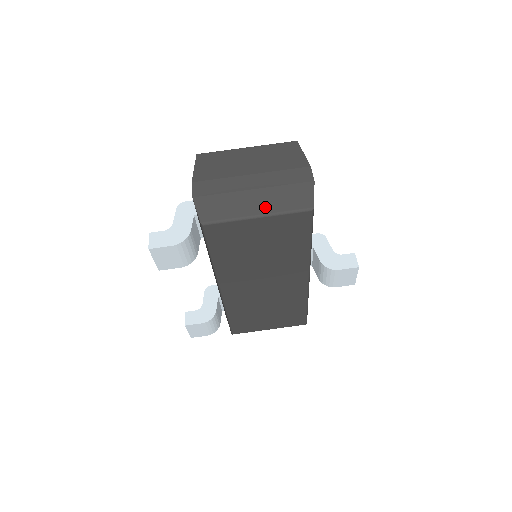
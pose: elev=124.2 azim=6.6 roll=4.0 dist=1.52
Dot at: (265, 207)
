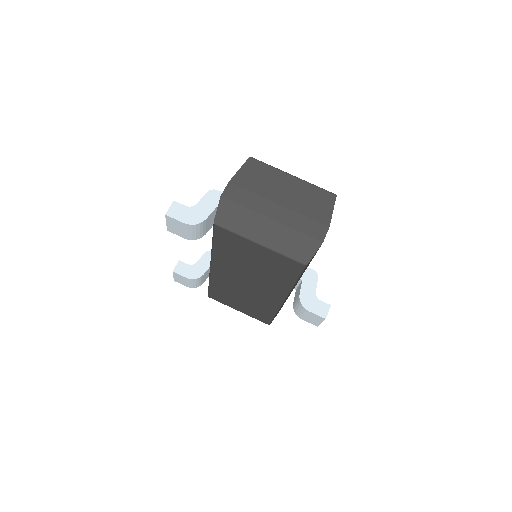
Dot at: (271, 240)
